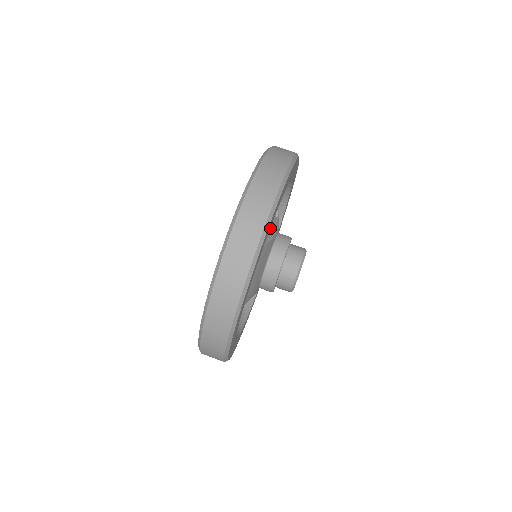
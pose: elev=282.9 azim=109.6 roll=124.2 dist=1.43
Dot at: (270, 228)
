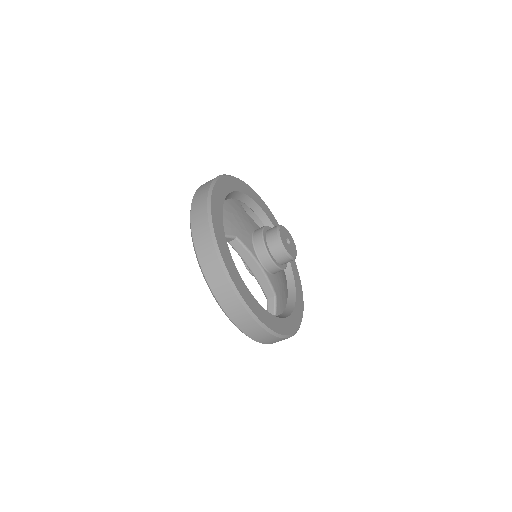
Dot at: (255, 269)
